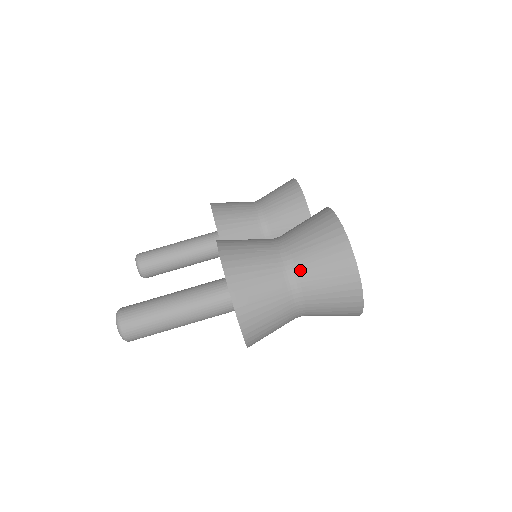
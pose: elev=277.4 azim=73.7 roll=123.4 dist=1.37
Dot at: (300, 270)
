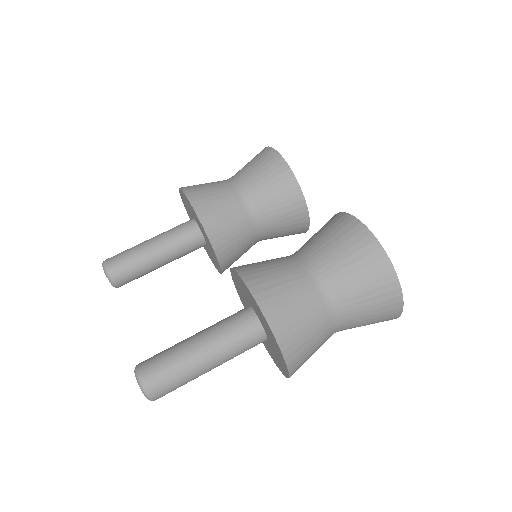
Dot at: (341, 300)
